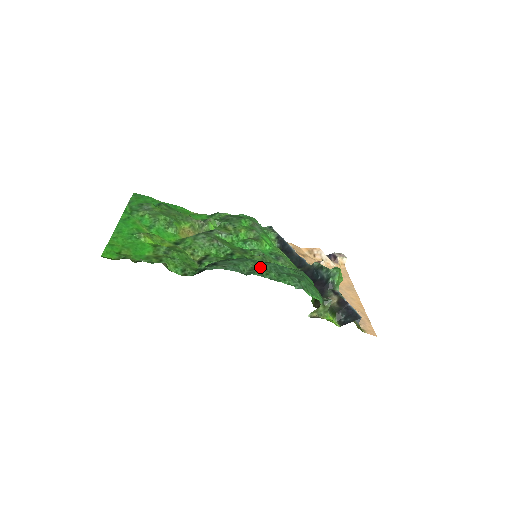
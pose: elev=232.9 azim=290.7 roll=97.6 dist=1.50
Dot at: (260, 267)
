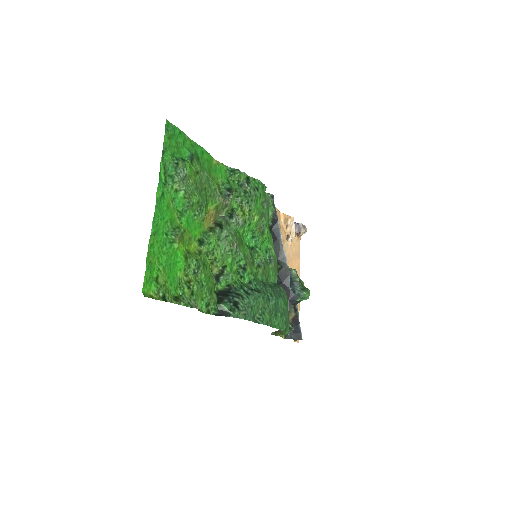
Dot at: (267, 308)
